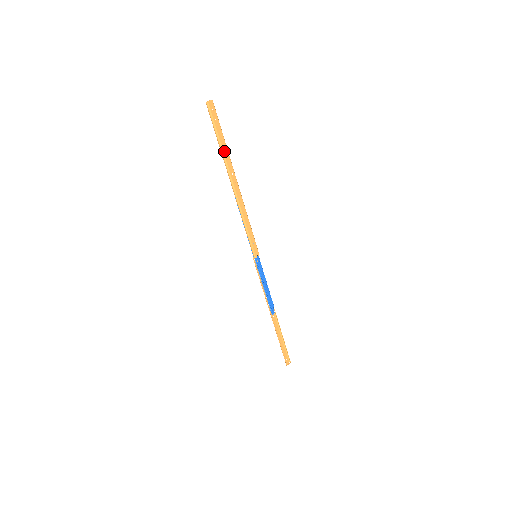
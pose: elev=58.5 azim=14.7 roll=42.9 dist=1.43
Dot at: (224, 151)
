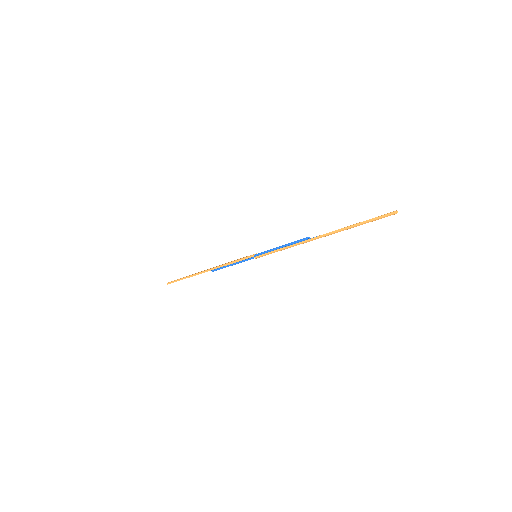
Dot at: (349, 228)
